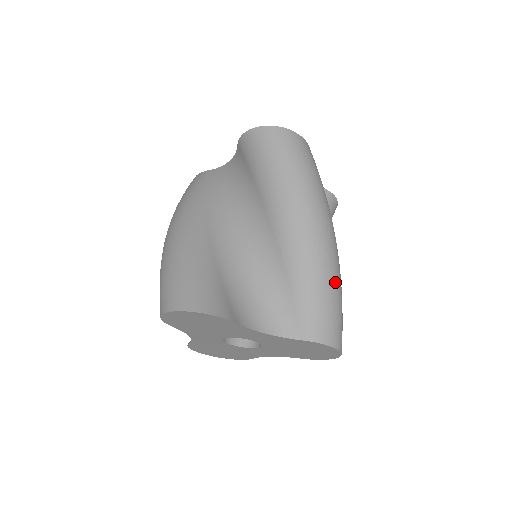
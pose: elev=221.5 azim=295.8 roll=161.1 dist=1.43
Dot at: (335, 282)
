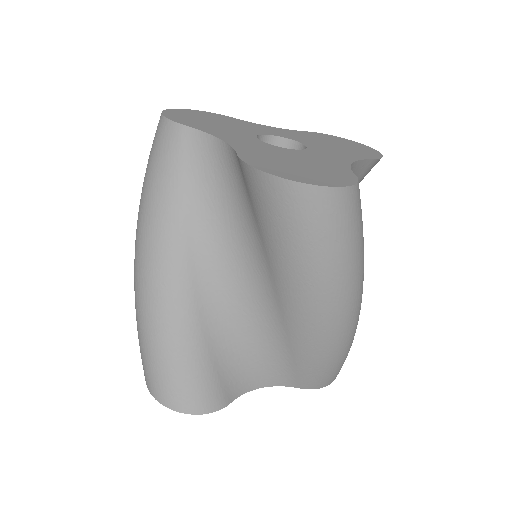
Dot at: (347, 349)
